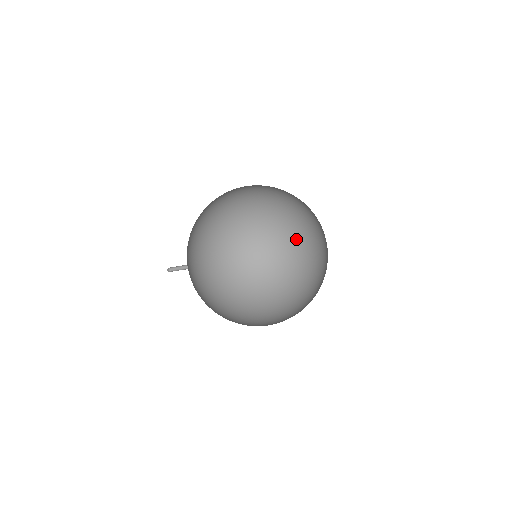
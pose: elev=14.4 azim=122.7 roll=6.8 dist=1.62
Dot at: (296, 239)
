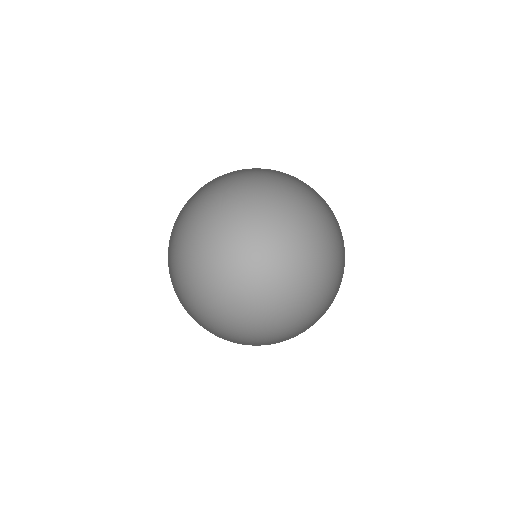
Dot at: occluded
